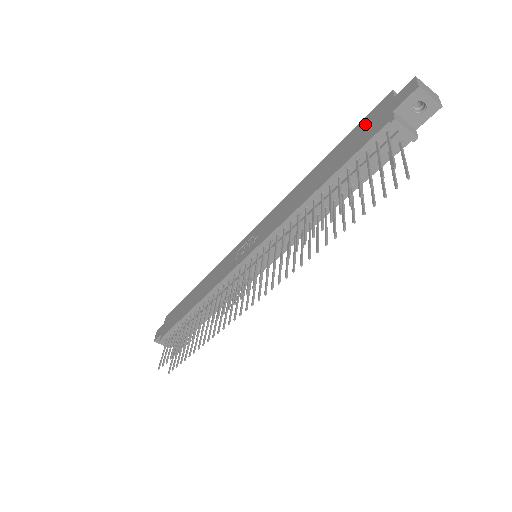
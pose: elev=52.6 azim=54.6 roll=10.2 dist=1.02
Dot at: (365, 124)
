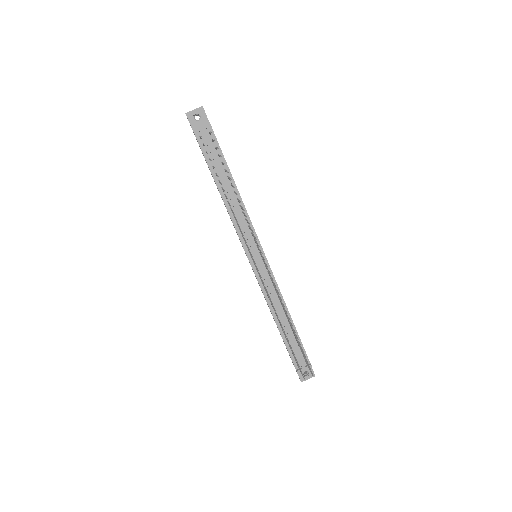
Dot at: occluded
